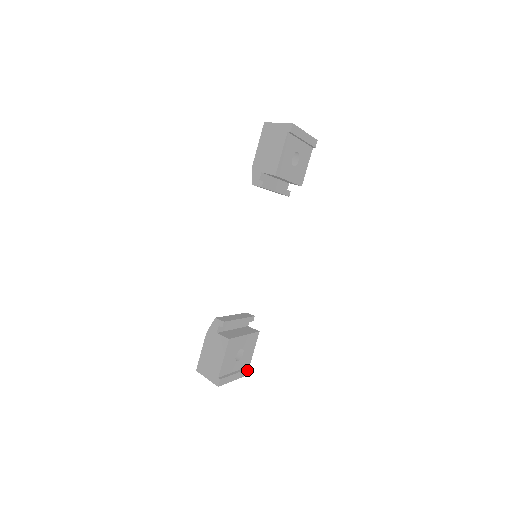
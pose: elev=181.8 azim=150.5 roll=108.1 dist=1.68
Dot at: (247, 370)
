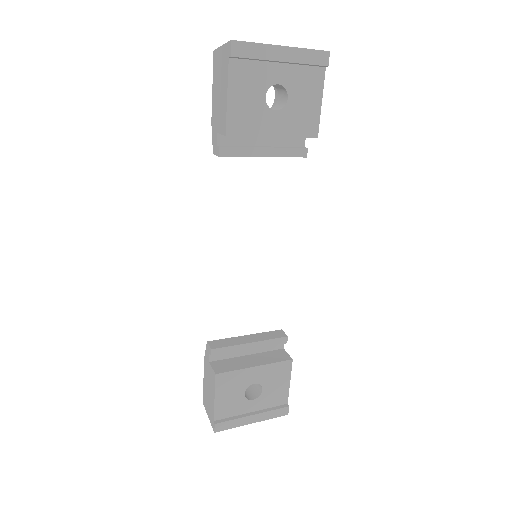
Dot at: (280, 410)
